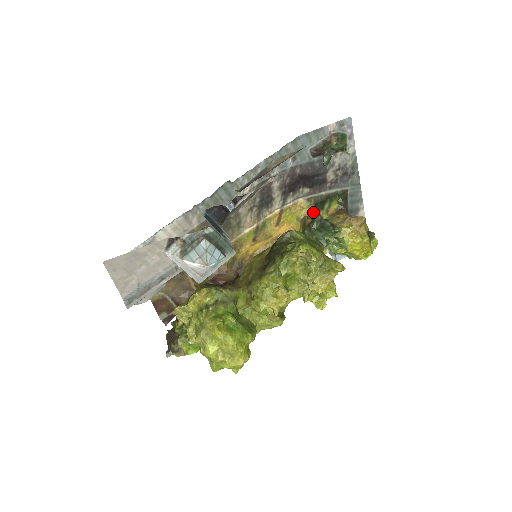
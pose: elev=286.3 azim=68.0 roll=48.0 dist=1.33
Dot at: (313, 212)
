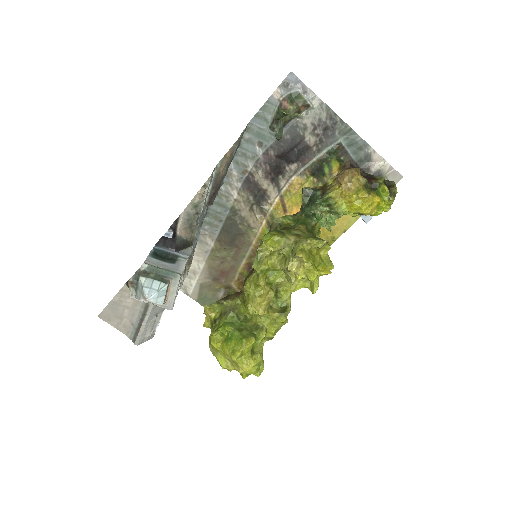
Dot at: (316, 183)
